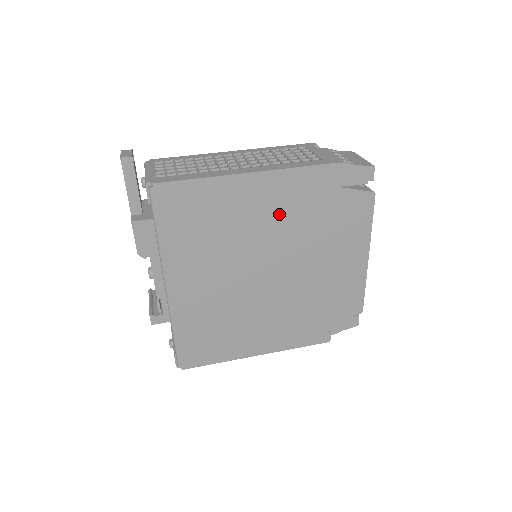
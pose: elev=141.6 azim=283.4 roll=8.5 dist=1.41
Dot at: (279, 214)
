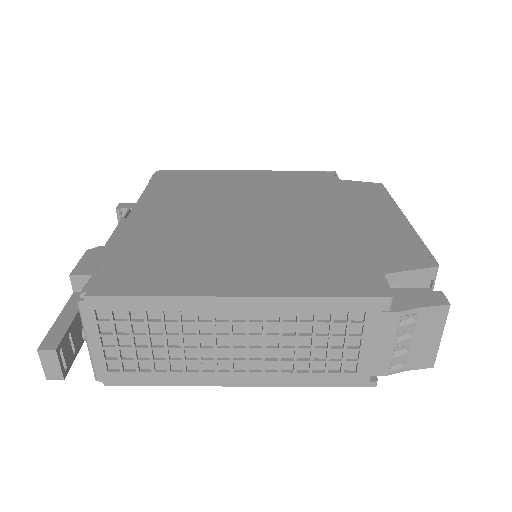
Dot at: occluded
